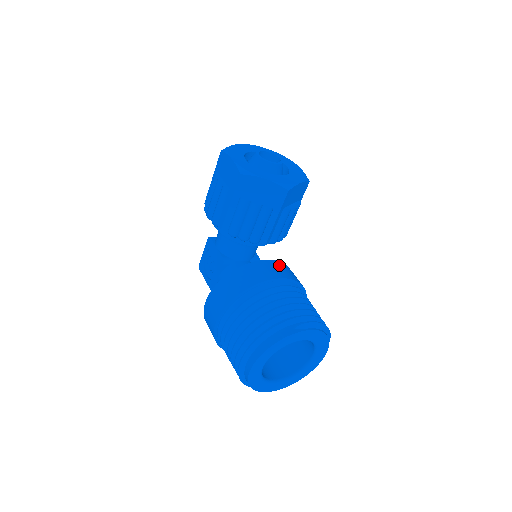
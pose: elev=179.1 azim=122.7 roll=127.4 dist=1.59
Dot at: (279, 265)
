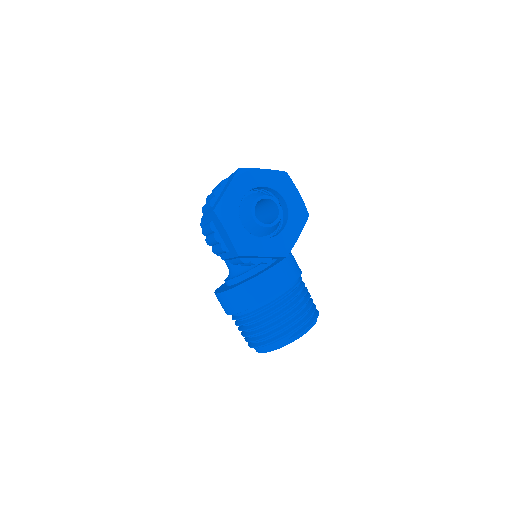
Dot at: (278, 271)
